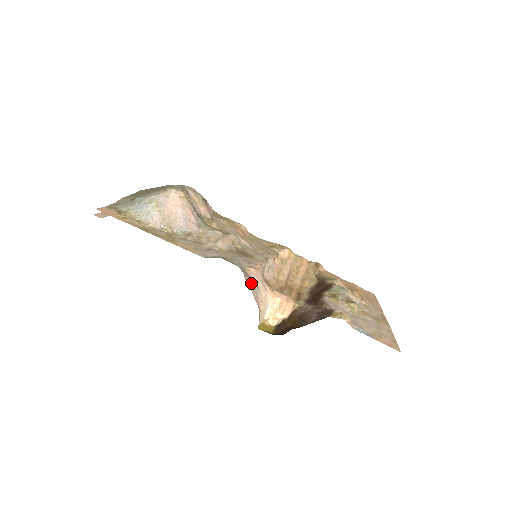
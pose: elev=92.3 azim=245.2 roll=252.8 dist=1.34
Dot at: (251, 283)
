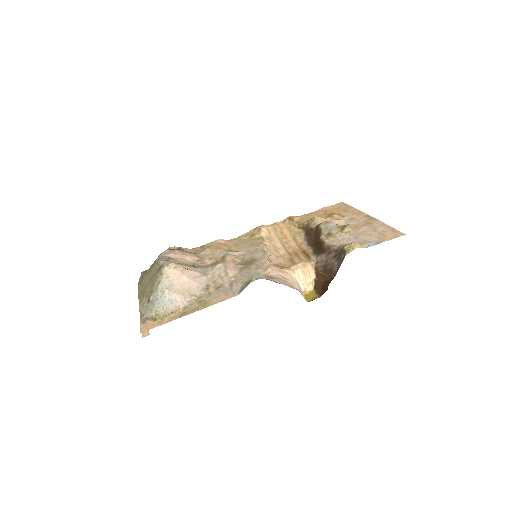
Dot at: (278, 280)
